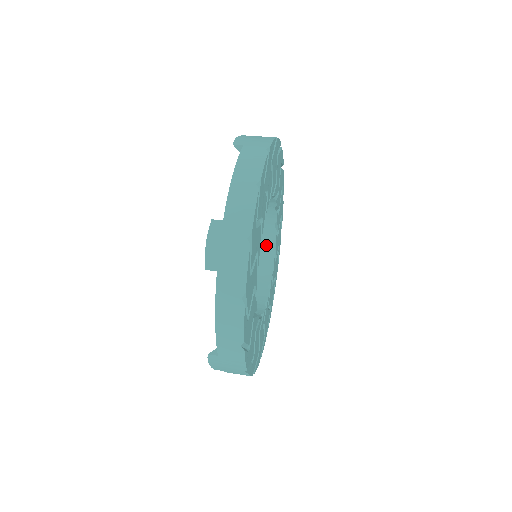
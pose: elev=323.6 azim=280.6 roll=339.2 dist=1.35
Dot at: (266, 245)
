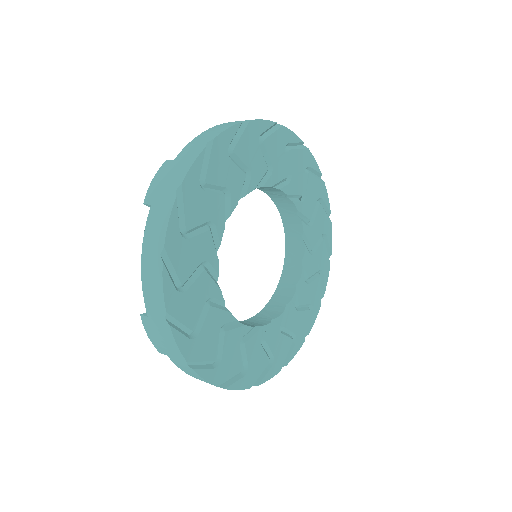
Dot at: (264, 318)
